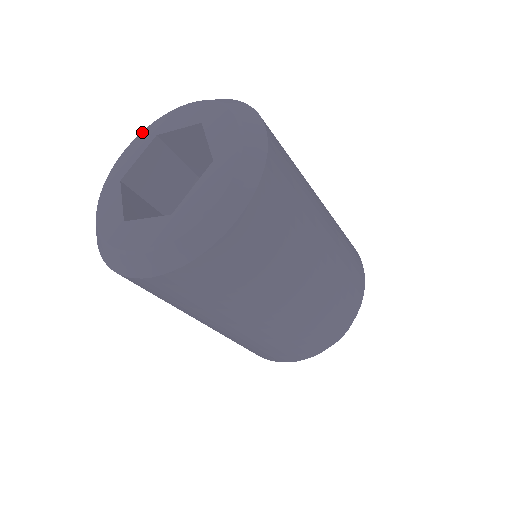
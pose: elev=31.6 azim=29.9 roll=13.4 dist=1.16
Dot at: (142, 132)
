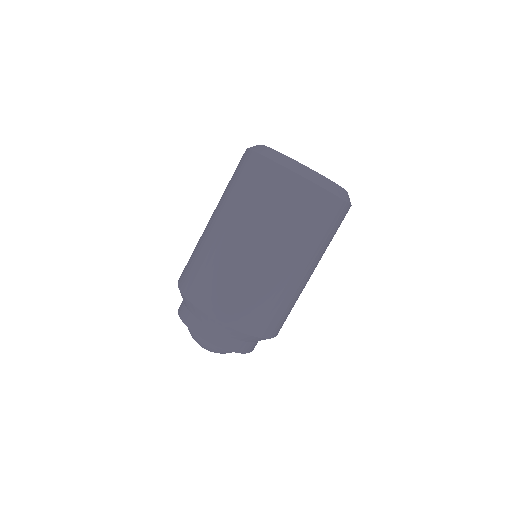
Dot at: occluded
